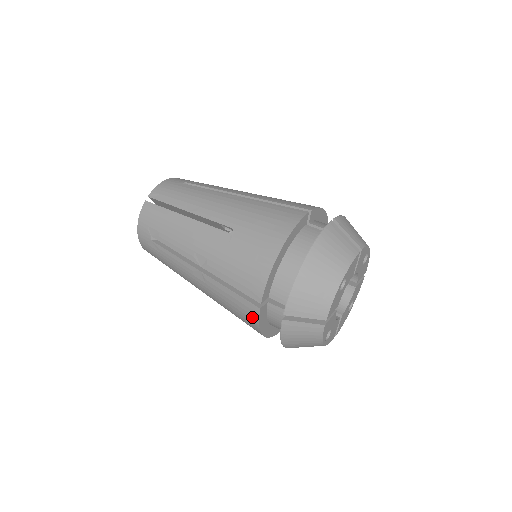
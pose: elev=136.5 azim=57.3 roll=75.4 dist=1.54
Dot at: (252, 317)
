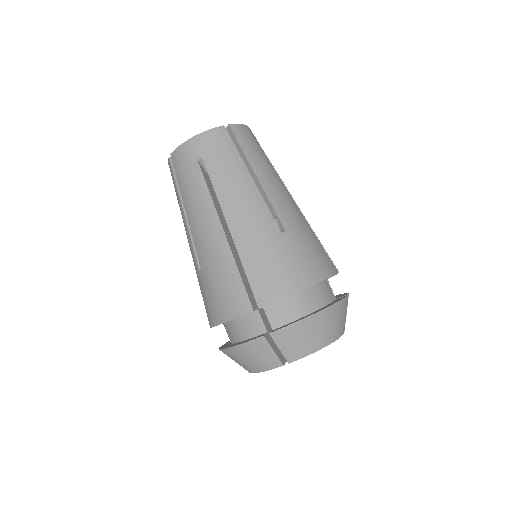
Dot at: (235, 309)
